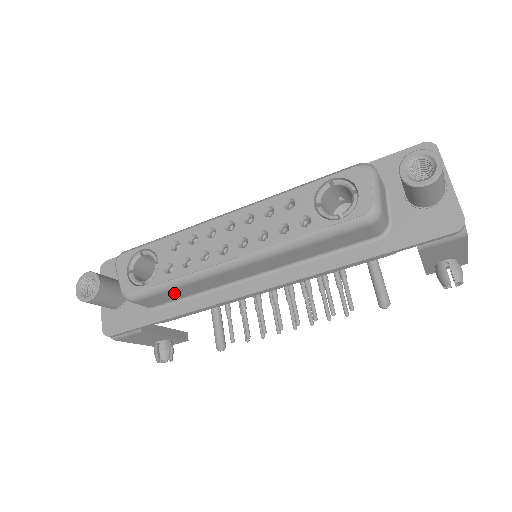
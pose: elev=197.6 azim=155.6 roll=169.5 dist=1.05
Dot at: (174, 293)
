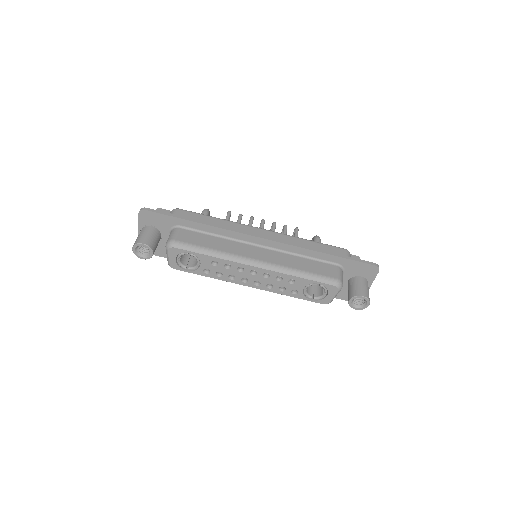
Dot at: occluded
